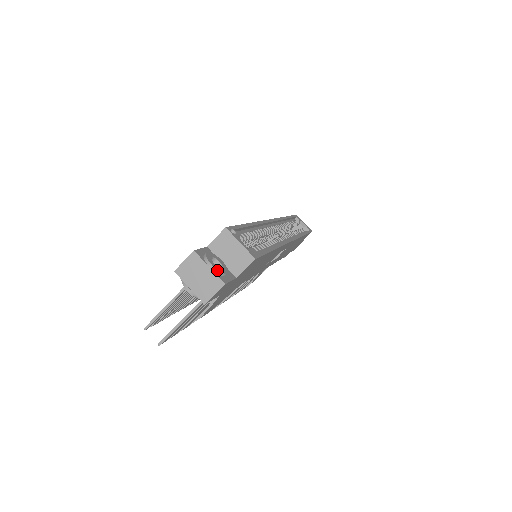
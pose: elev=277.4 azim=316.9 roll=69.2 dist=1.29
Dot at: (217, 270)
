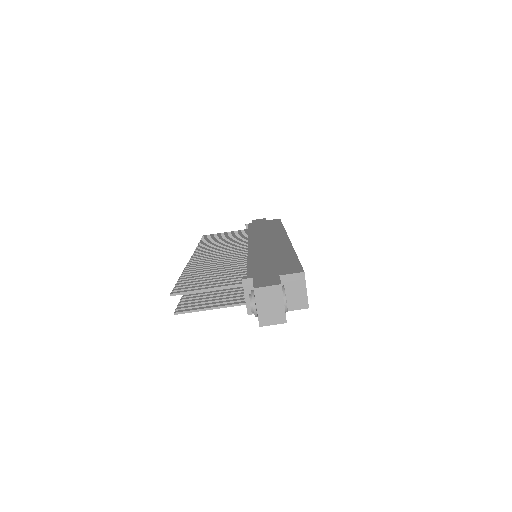
Dot at: (287, 308)
